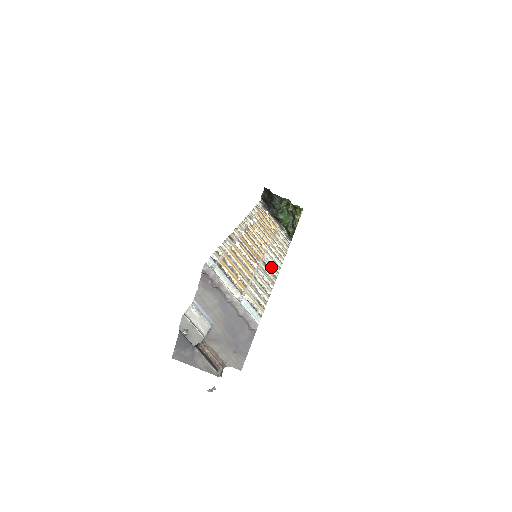
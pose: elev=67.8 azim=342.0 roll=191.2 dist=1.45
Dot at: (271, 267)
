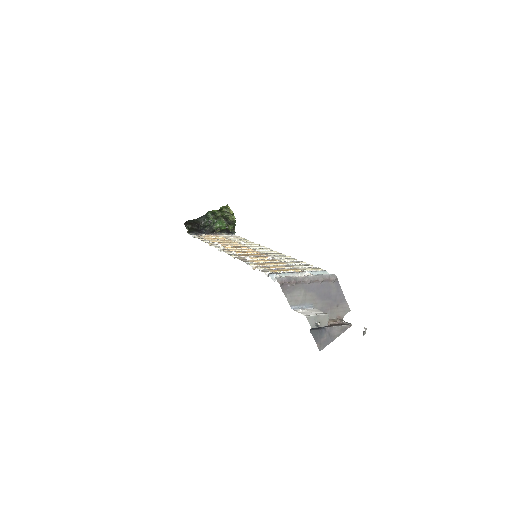
Dot at: (269, 252)
